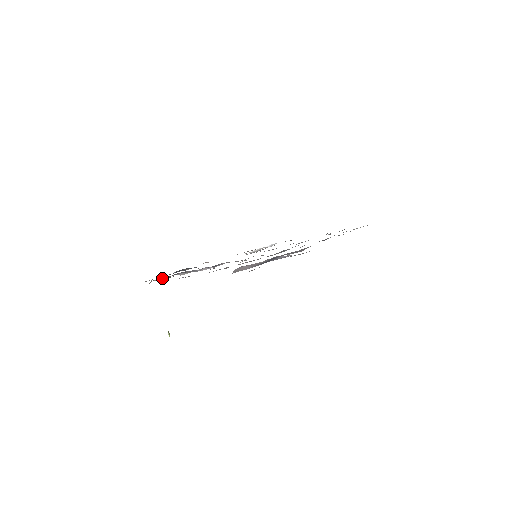
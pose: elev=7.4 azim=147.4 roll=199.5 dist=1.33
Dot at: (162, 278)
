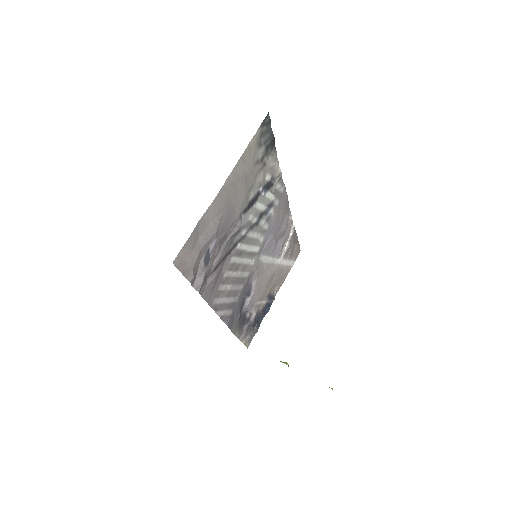
Dot at: (242, 333)
